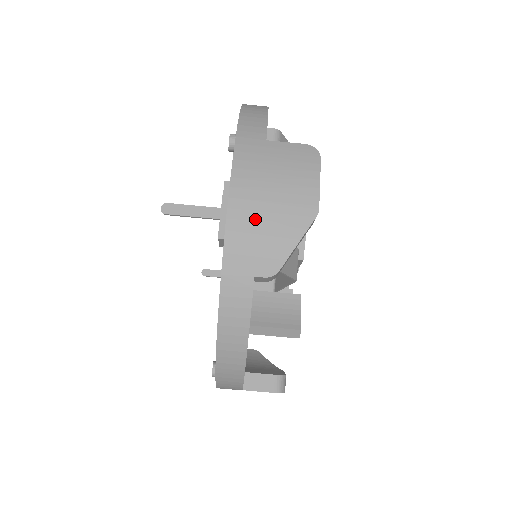
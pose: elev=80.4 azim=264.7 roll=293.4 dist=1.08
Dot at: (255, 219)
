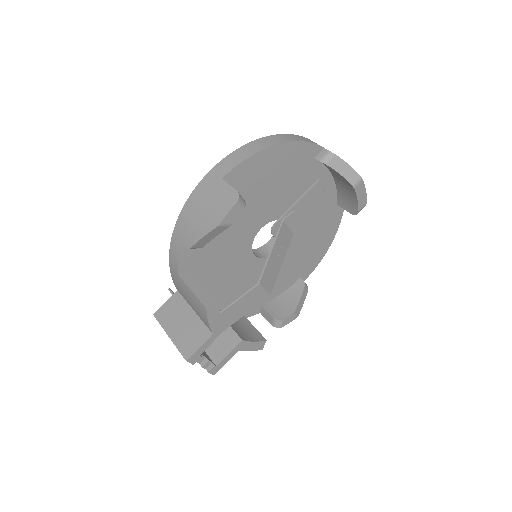
Dot at: occluded
